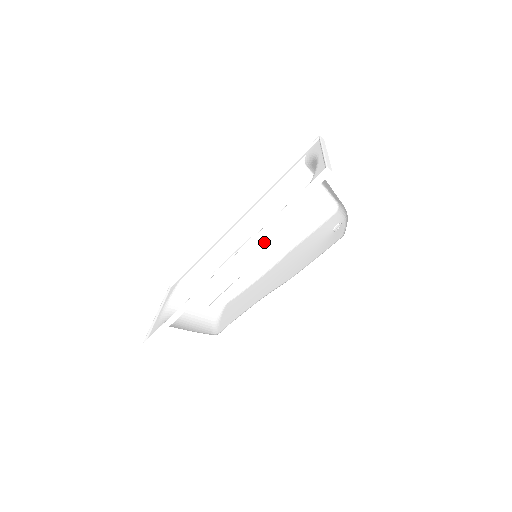
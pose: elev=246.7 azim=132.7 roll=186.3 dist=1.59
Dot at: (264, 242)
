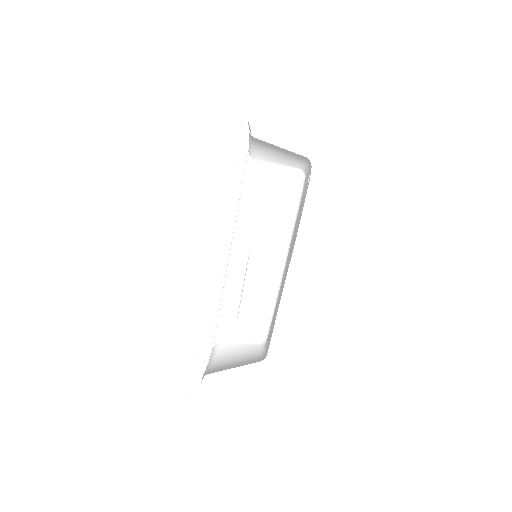
Dot at: (263, 252)
